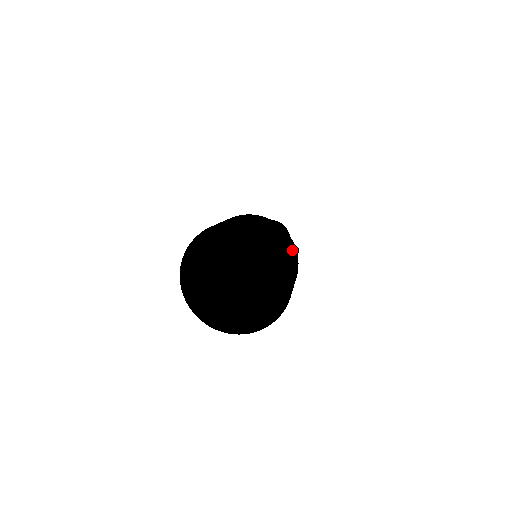
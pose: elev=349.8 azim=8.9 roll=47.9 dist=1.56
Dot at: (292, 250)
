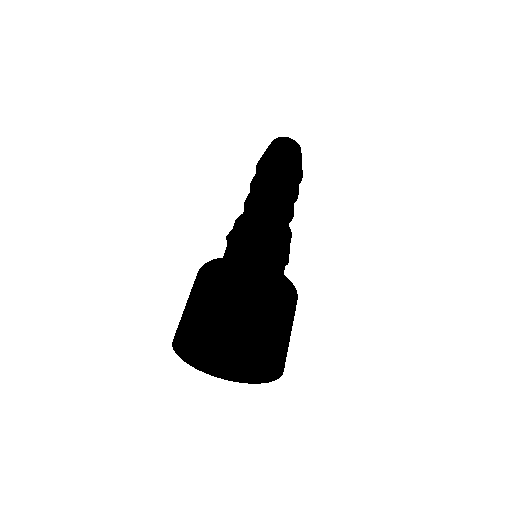
Dot at: occluded
